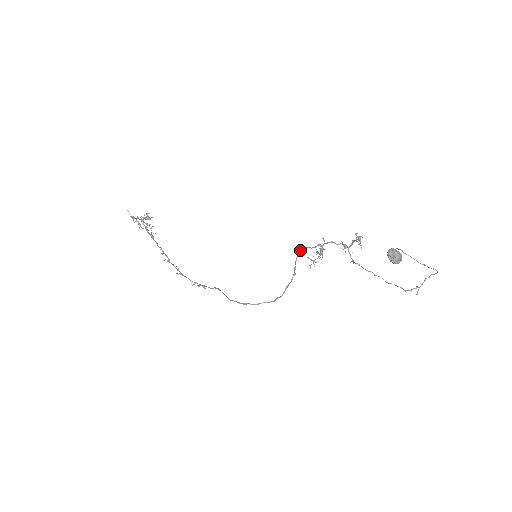
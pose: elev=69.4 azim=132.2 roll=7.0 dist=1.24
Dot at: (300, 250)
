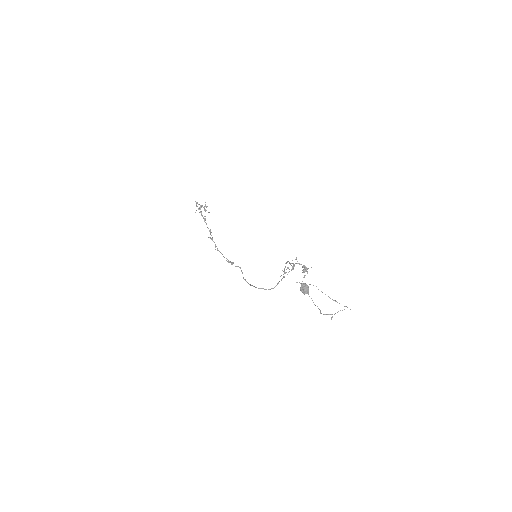
Dot at: (286, 262)
